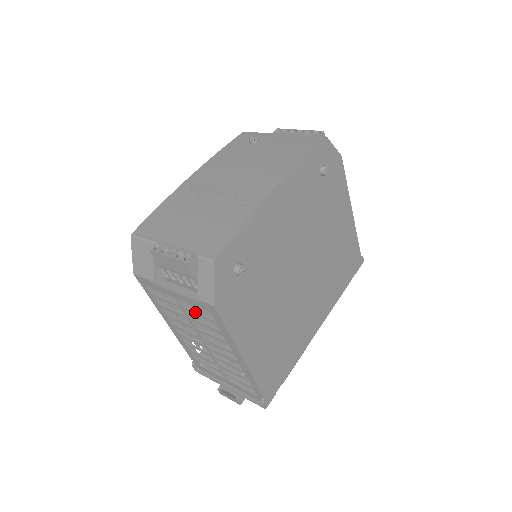
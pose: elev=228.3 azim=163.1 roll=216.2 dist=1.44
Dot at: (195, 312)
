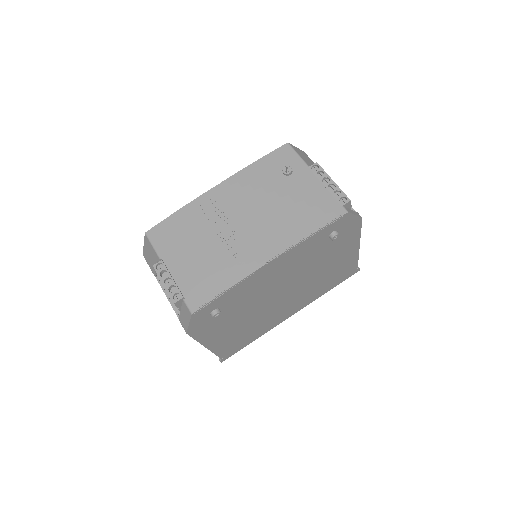
Dot at: occluded
